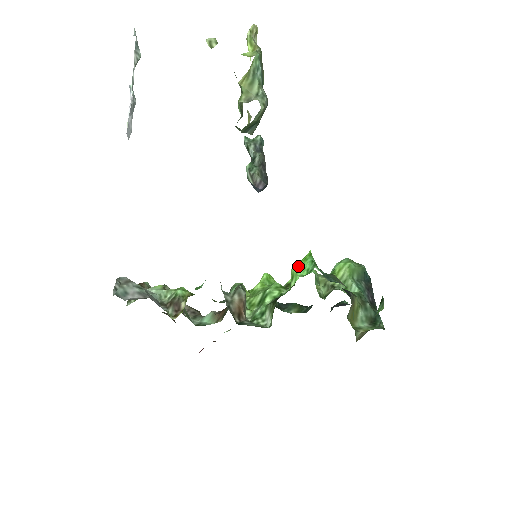
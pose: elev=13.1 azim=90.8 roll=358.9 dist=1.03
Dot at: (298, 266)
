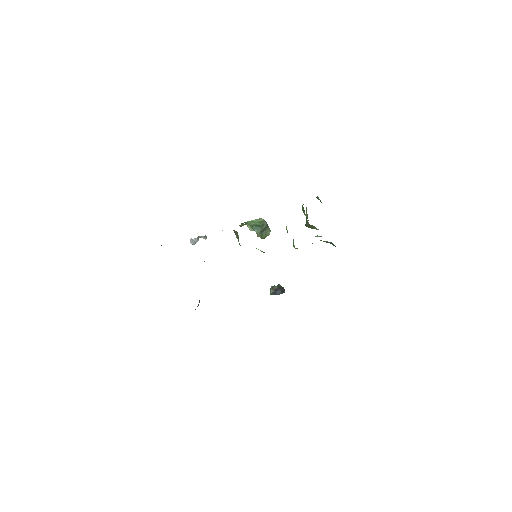
Dot at: occluded
